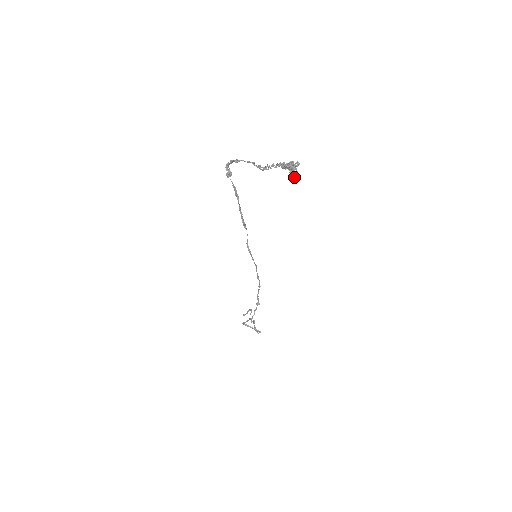
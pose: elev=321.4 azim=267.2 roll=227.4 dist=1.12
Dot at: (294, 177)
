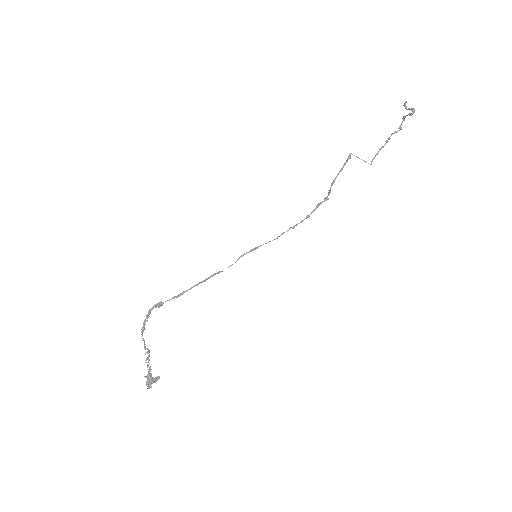
Dot at: (156, 378)
